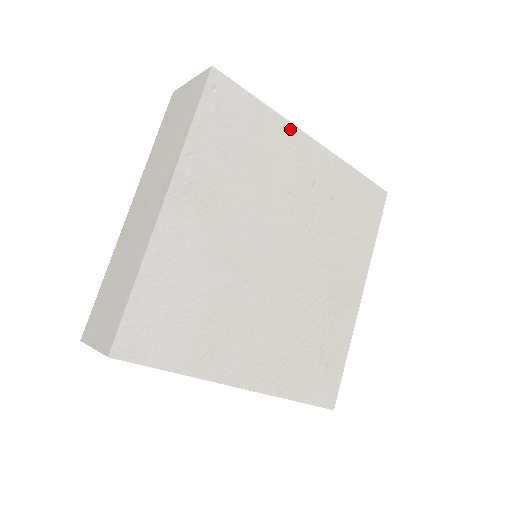
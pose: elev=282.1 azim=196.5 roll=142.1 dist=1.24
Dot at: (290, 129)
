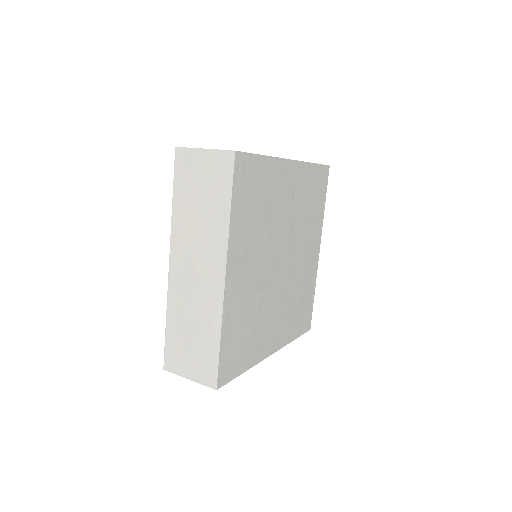
Dot at: (280, 163)
